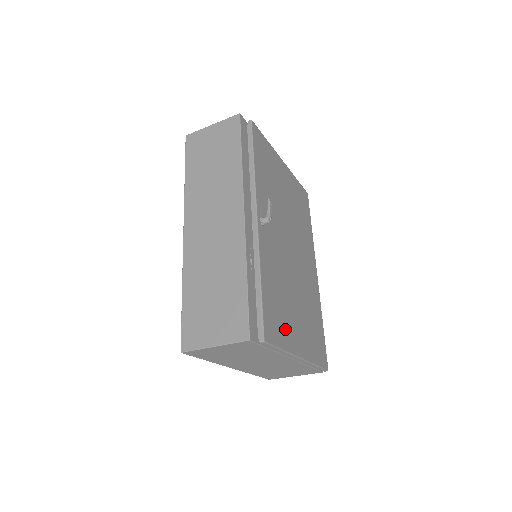
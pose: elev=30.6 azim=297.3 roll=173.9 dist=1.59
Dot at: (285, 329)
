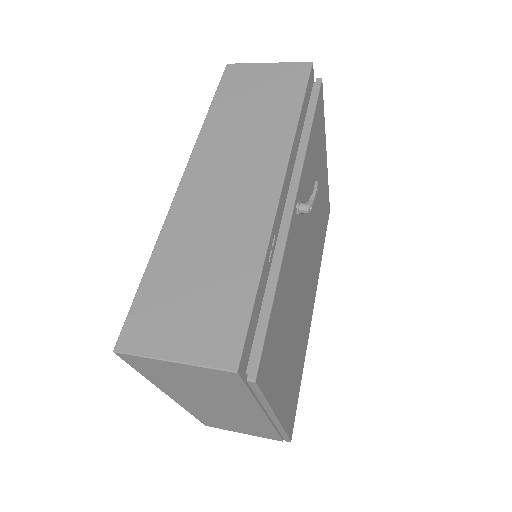
Dot at: (276, 370)
